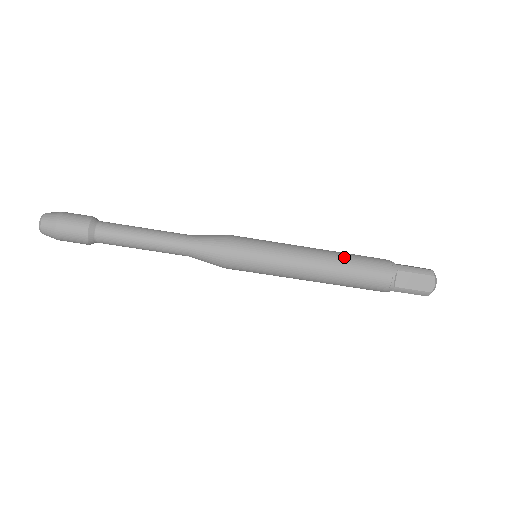
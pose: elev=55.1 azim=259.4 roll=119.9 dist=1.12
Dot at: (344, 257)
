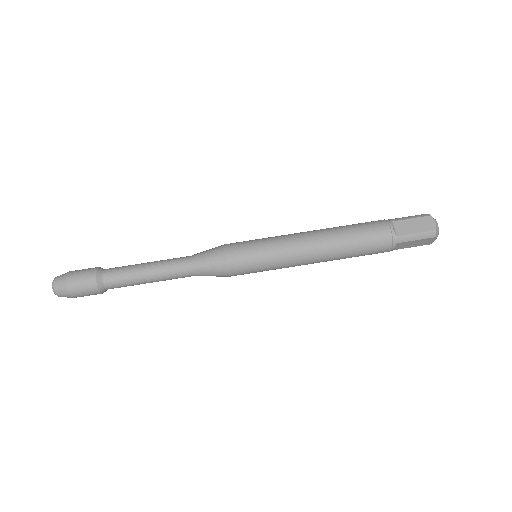
Dot at: (337, 227)
